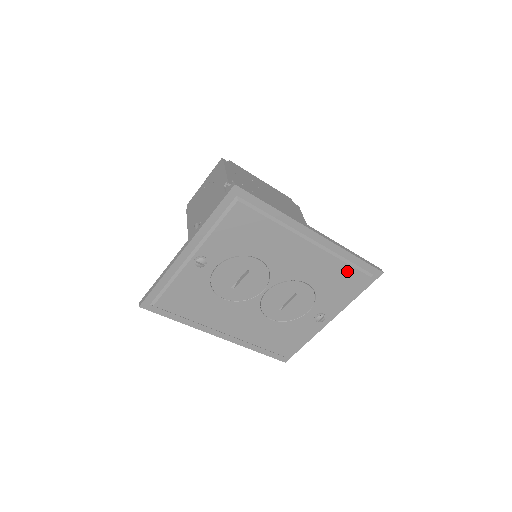
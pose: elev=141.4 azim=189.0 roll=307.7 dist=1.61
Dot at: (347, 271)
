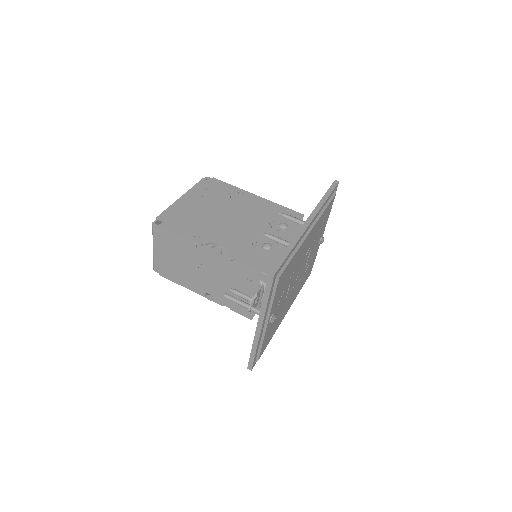
Dot at: (327, 209)
